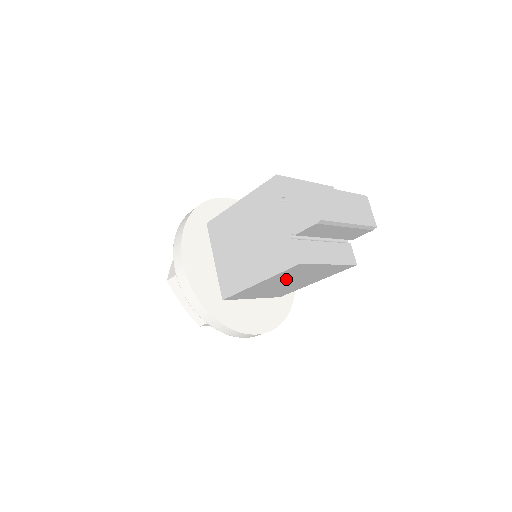
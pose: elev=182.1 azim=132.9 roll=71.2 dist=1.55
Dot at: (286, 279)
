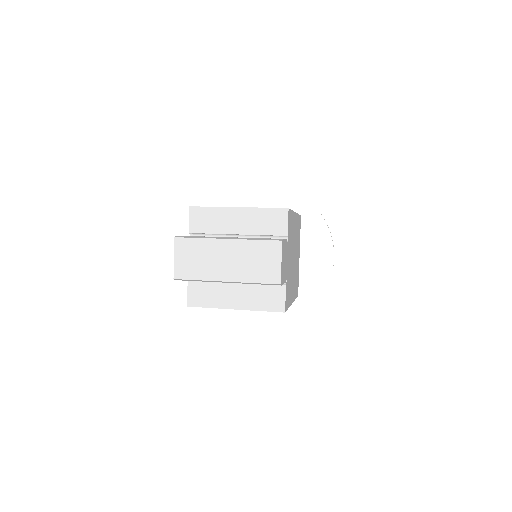
Dot at: occluded
